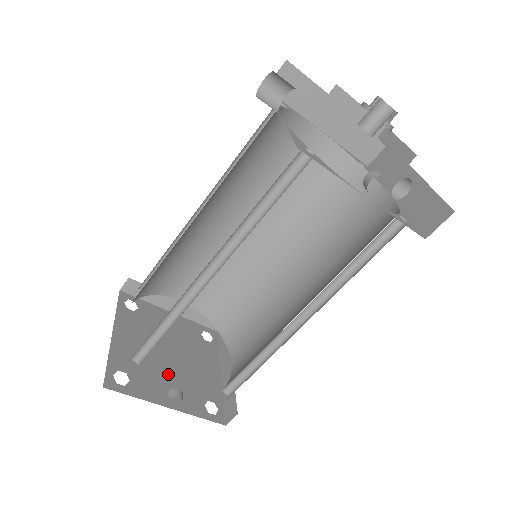
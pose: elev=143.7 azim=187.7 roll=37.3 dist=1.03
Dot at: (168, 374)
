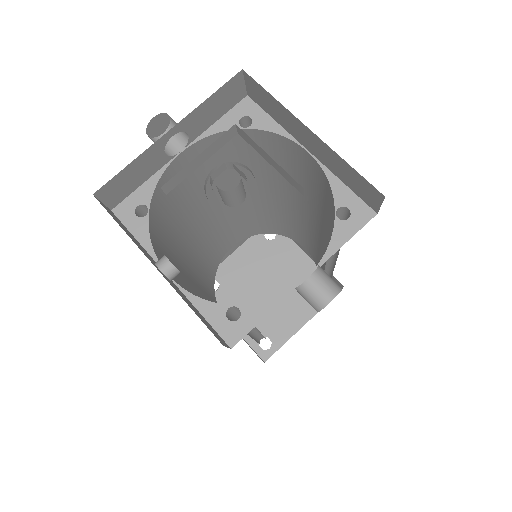
Dot at: (252, 301)
